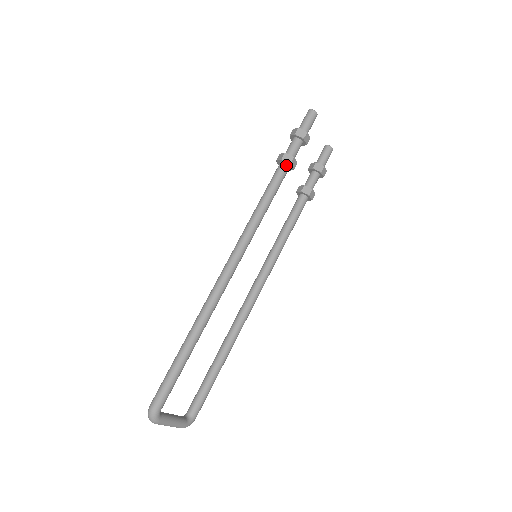
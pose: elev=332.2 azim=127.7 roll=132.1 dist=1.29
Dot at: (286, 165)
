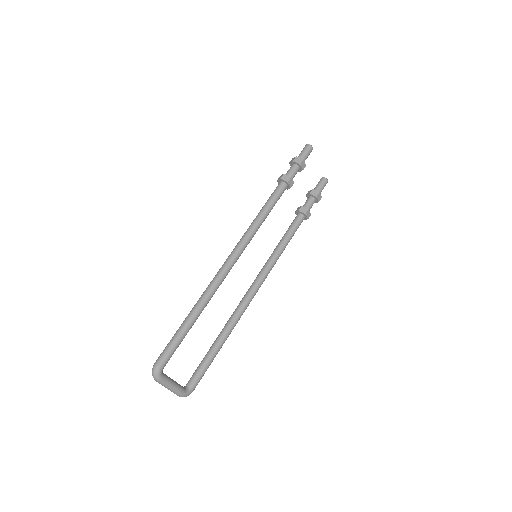
Dot at: (284, 183)
